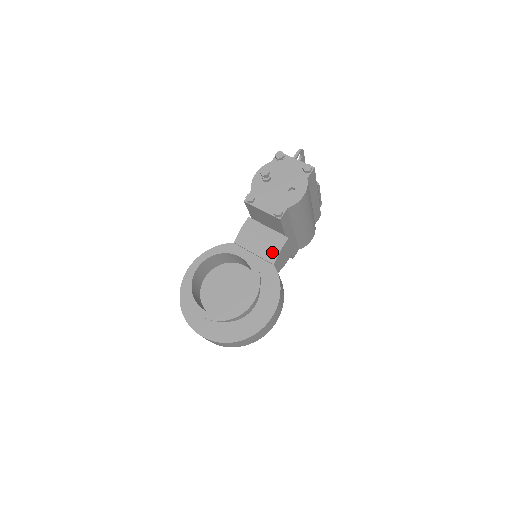
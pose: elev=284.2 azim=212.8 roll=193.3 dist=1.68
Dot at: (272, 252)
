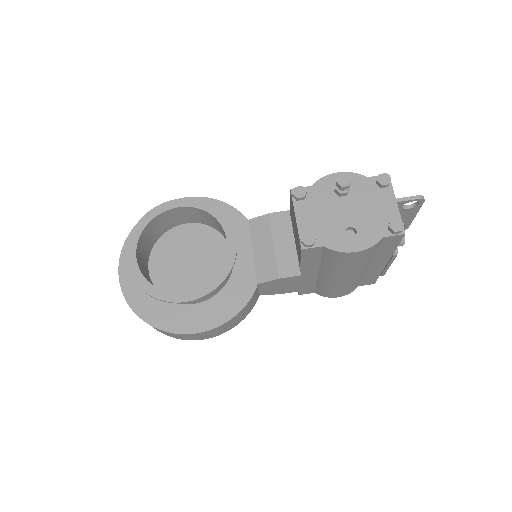
Dot at: (269, 271)
